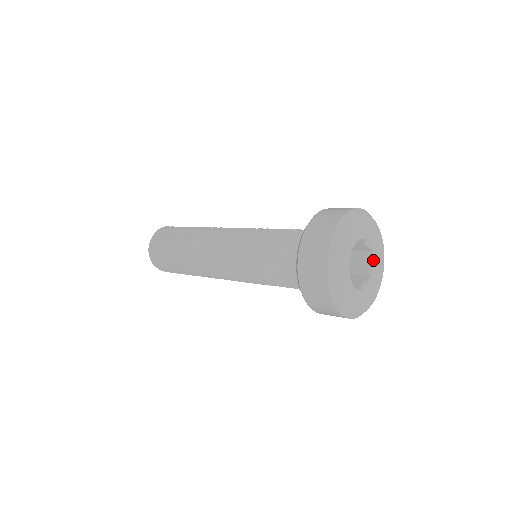
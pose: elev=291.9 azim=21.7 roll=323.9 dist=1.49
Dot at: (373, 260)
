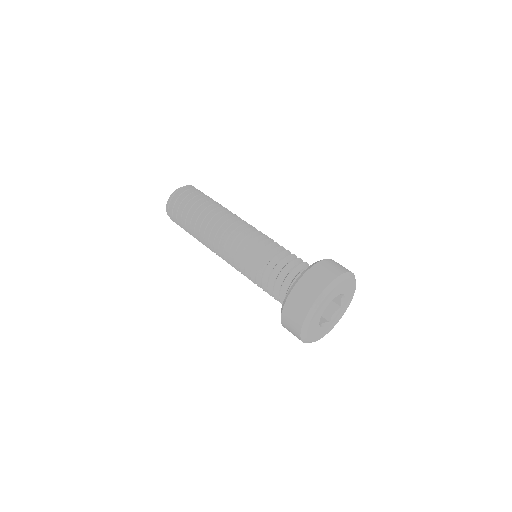
Dot at: (338, 313)
